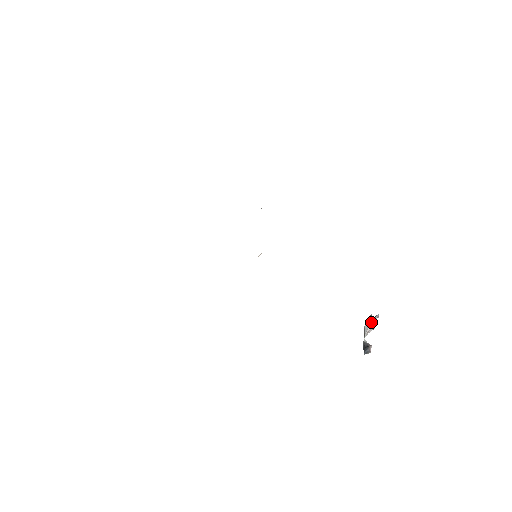
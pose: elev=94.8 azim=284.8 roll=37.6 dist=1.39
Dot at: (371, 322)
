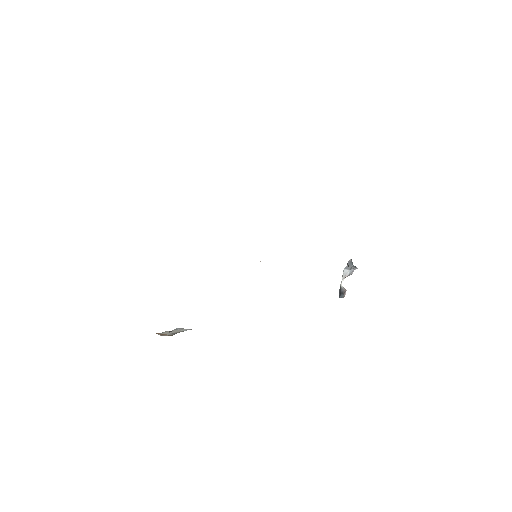
Dot at: (350, 270)
